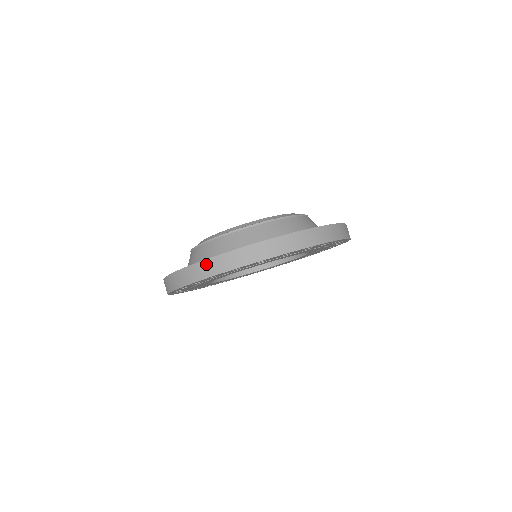
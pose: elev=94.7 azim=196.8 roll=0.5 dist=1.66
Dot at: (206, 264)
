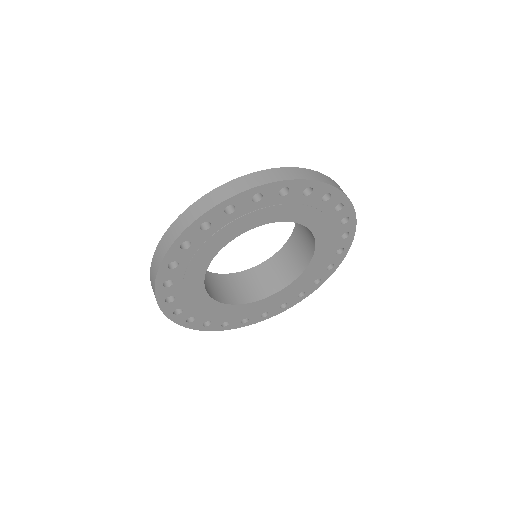
Dot at: (173, 228)
